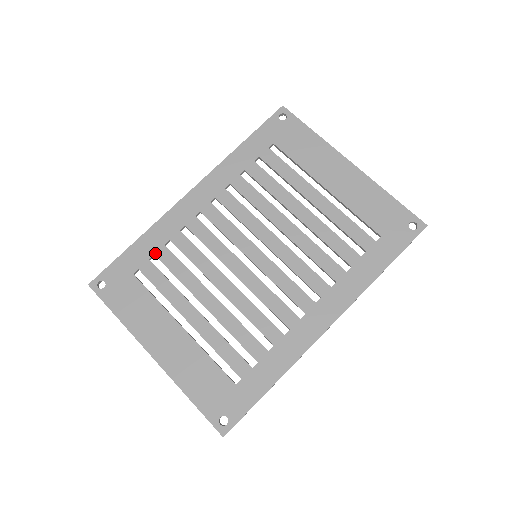
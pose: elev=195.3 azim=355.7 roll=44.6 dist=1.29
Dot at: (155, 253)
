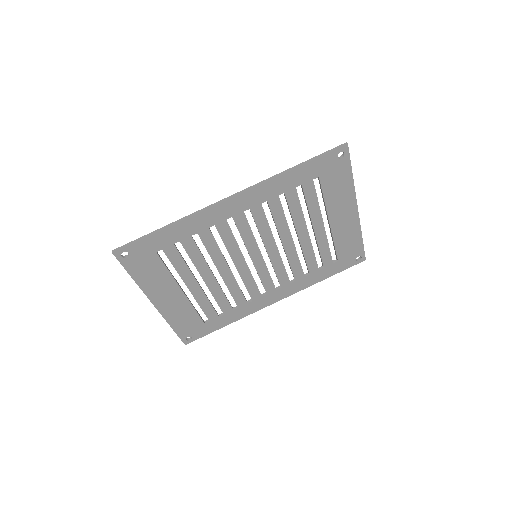
Dot at: (181, 241)
